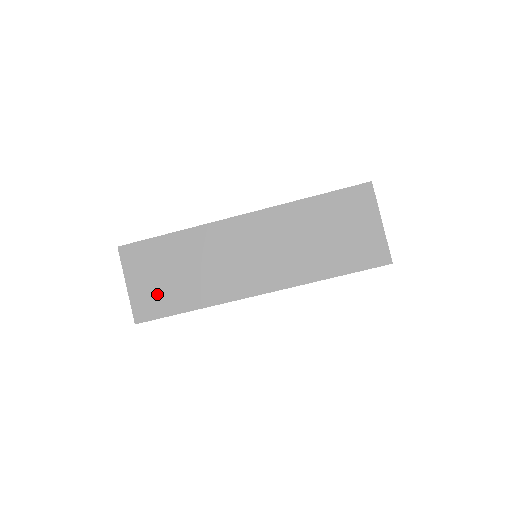
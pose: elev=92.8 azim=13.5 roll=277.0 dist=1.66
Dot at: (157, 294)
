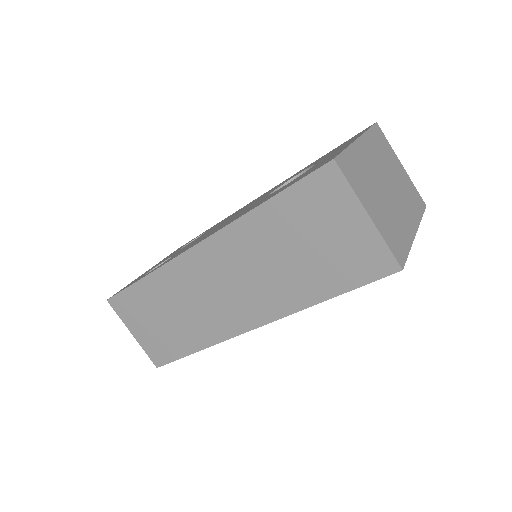
Dot at: (160, 340)
